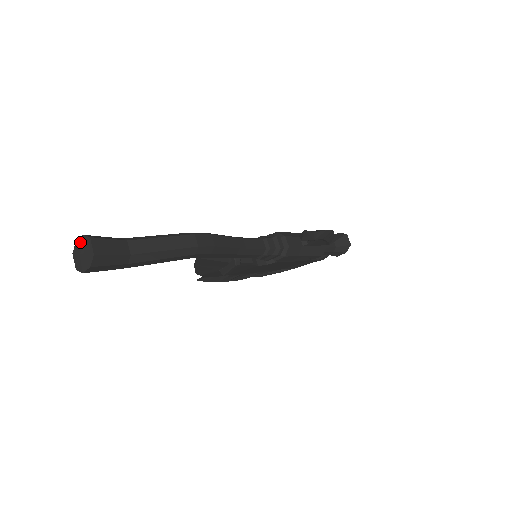
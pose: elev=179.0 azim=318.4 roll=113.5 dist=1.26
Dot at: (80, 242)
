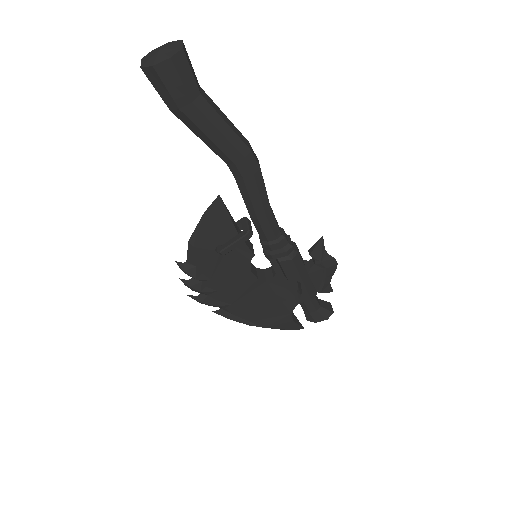
Dot at: (163, 45)
